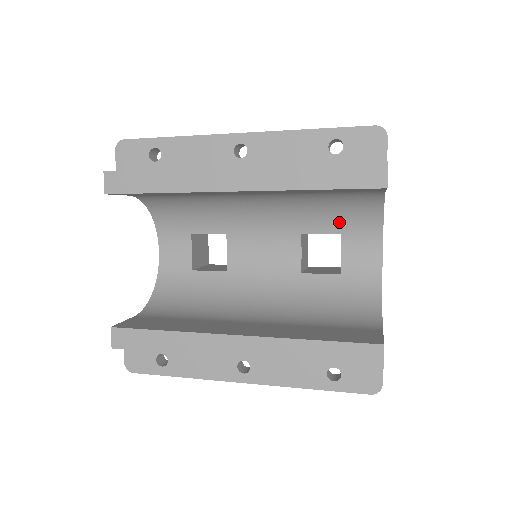
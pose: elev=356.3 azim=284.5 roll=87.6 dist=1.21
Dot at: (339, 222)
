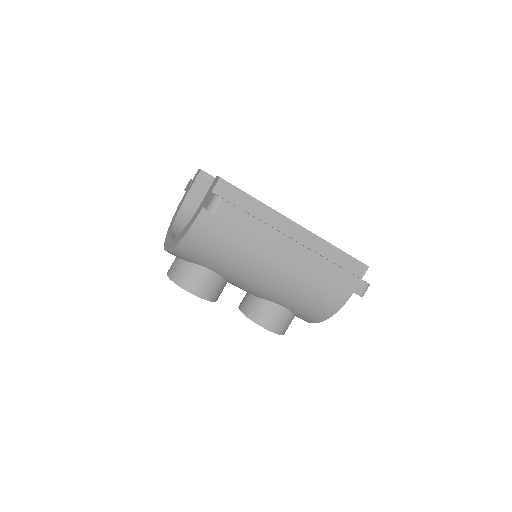
Dot at: occluded
